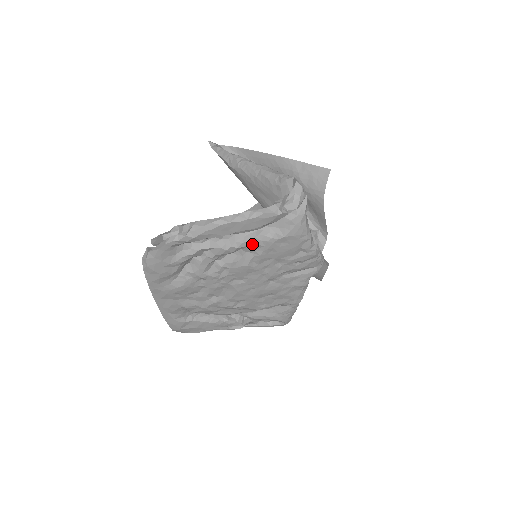
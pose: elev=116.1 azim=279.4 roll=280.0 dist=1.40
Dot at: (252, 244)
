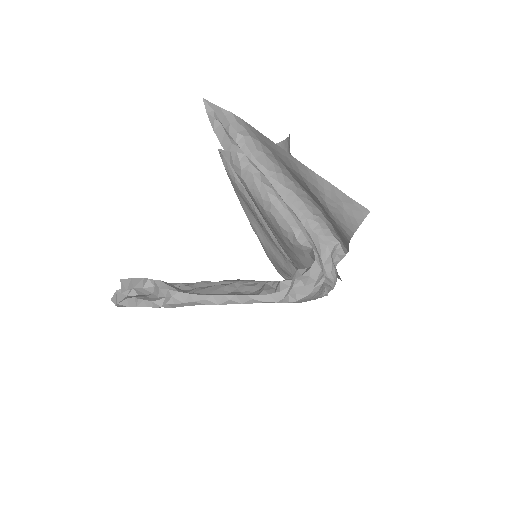
Dot at: occluded
